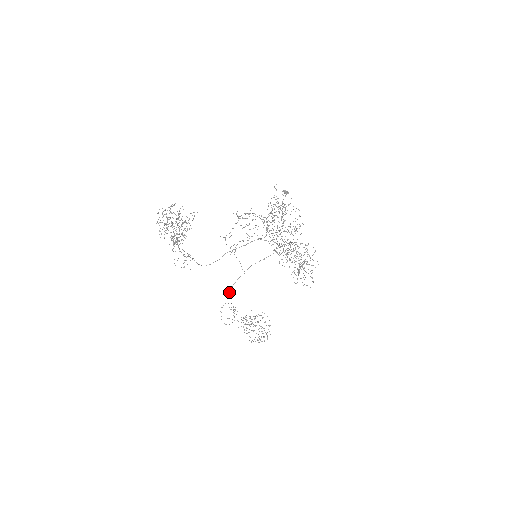
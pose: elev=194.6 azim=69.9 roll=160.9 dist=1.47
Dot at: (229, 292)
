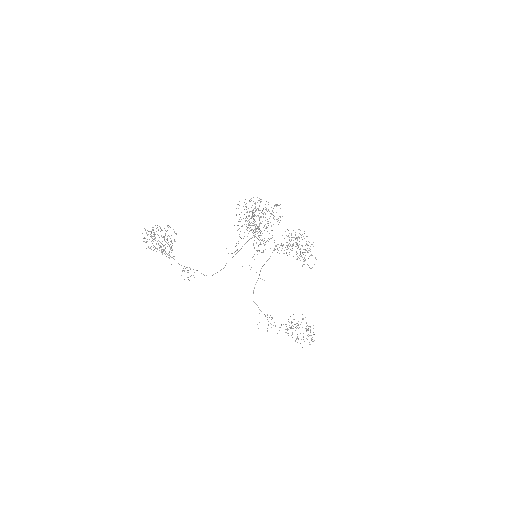
Dot at: occluded
